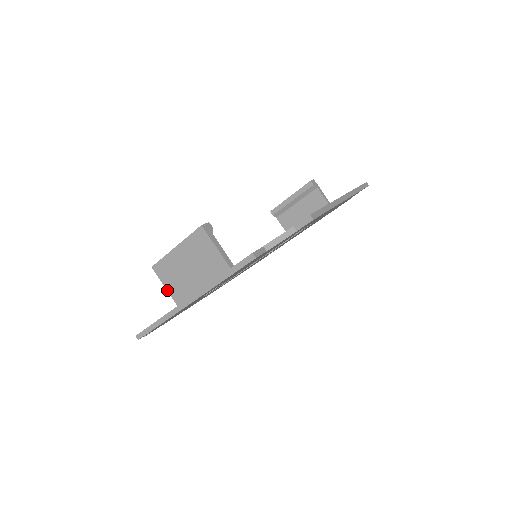
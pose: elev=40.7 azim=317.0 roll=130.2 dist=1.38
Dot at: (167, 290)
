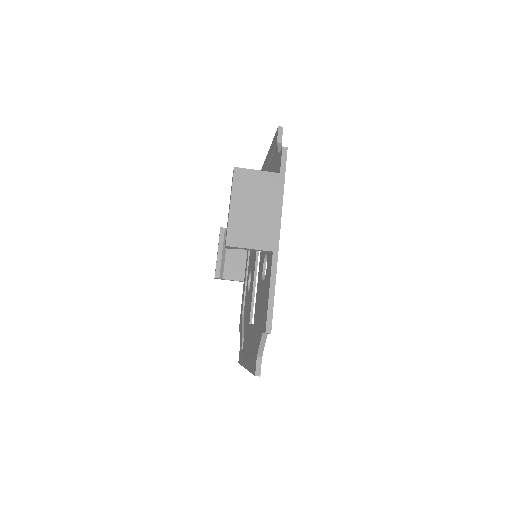
Dot at: (254, 249)
